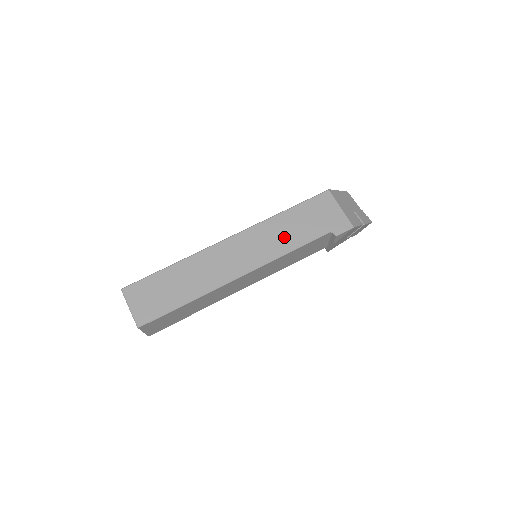
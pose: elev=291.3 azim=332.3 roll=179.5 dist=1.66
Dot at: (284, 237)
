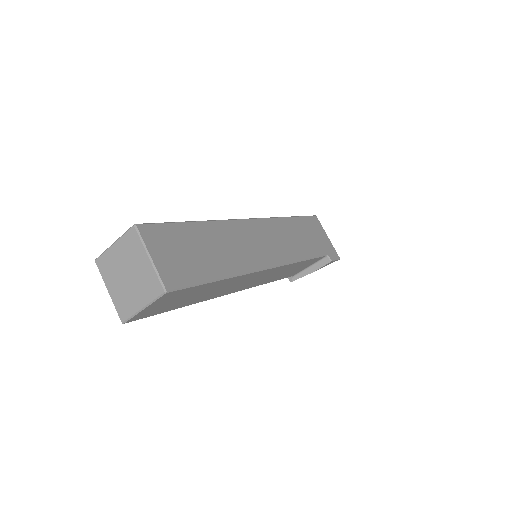
Dot at: (296, 243)
